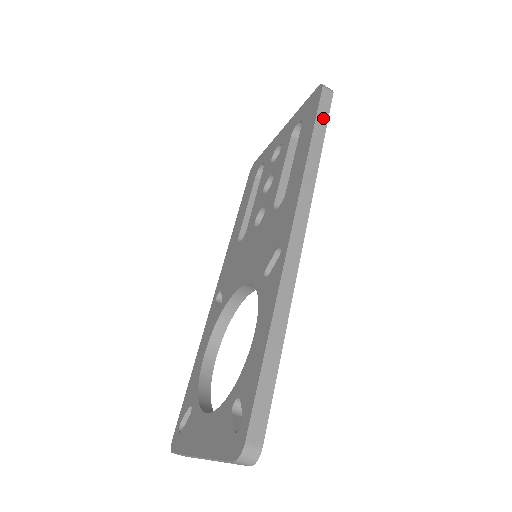
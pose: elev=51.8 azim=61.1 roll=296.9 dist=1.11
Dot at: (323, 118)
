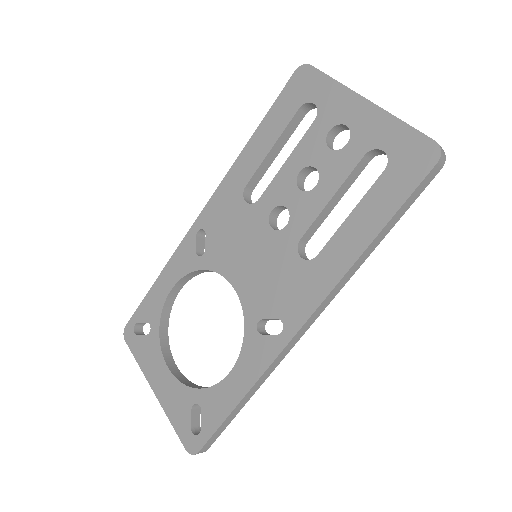
Dot at: (407, 206)
